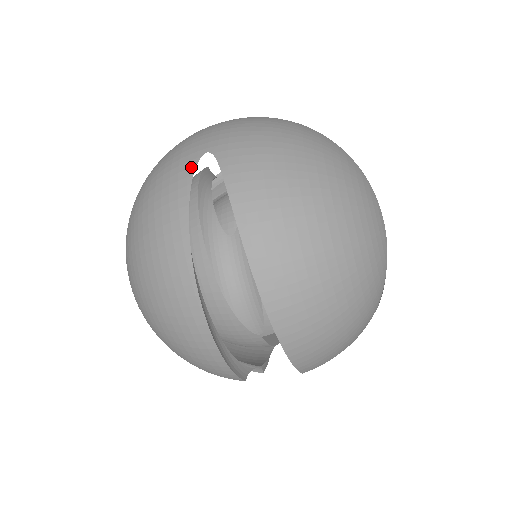
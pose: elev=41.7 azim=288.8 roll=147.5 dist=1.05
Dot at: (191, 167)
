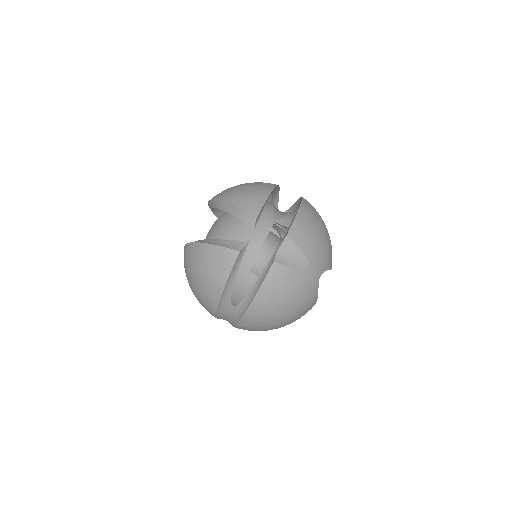
Dot at: (276, 206)
